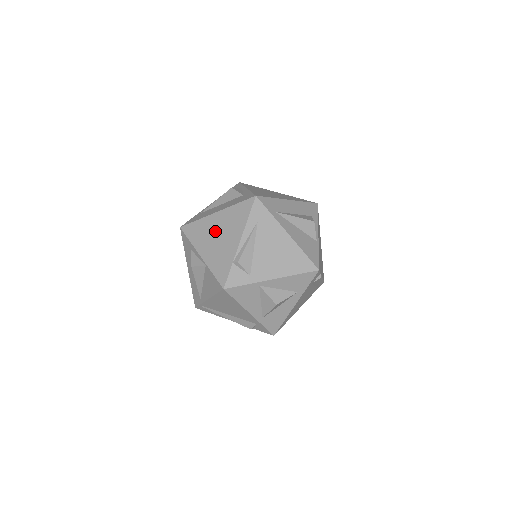
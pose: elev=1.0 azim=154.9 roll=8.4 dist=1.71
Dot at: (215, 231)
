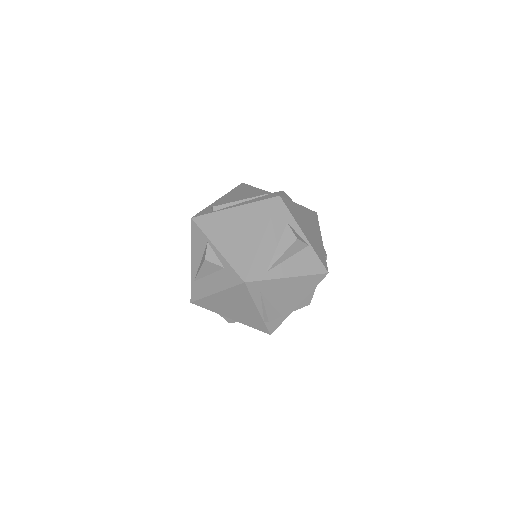
Dot at: (228, 305)
